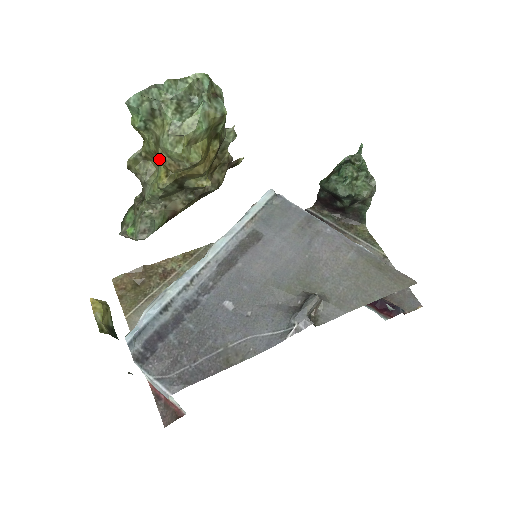
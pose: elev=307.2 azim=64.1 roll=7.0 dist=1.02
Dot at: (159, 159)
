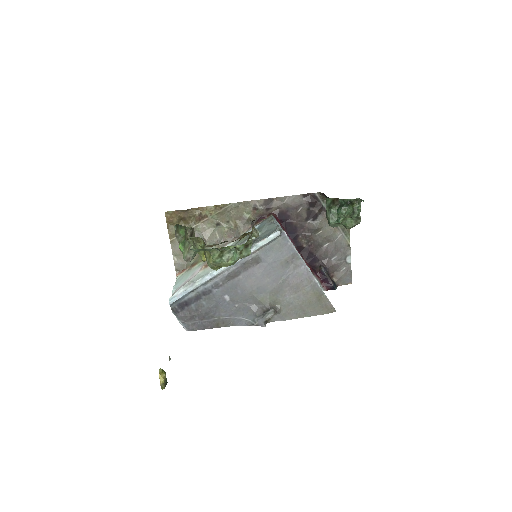
Dot at: occluded
